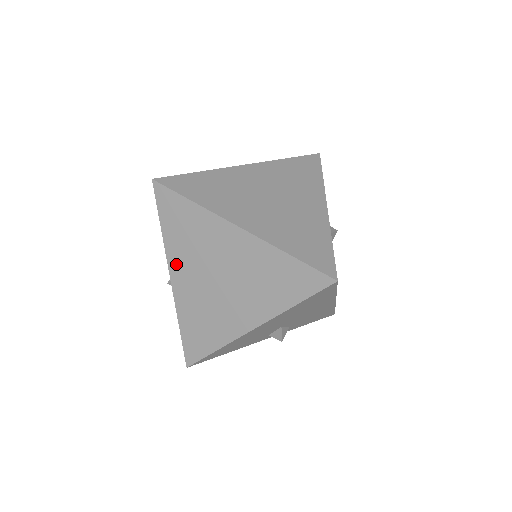
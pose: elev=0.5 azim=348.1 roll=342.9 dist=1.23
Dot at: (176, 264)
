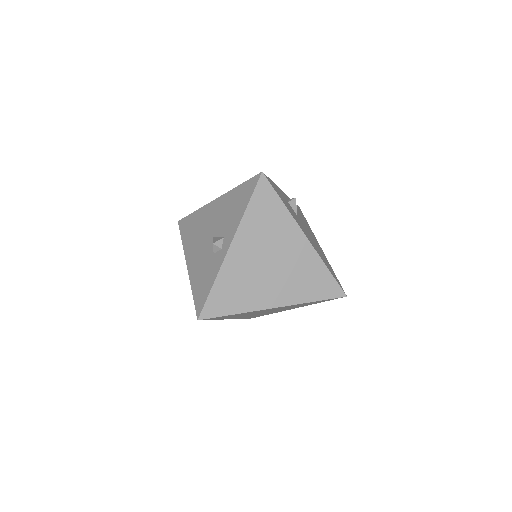
Dot at: occluded
